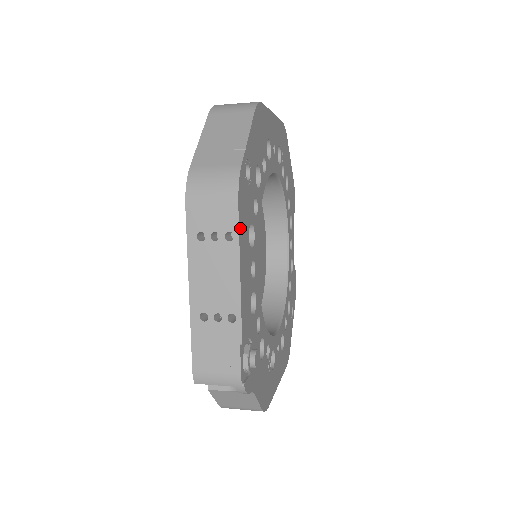
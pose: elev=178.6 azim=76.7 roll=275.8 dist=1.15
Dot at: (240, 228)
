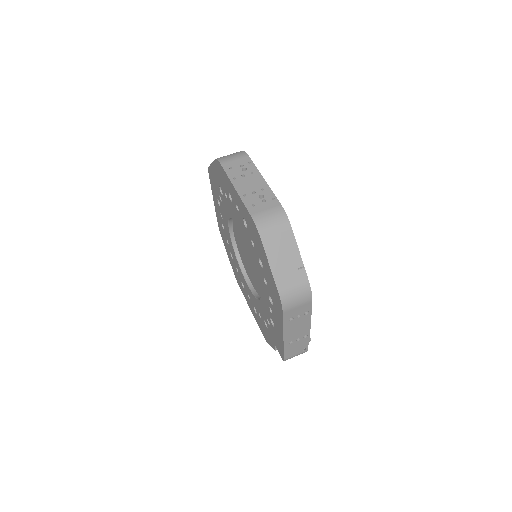
Dot at: (310, 306)
